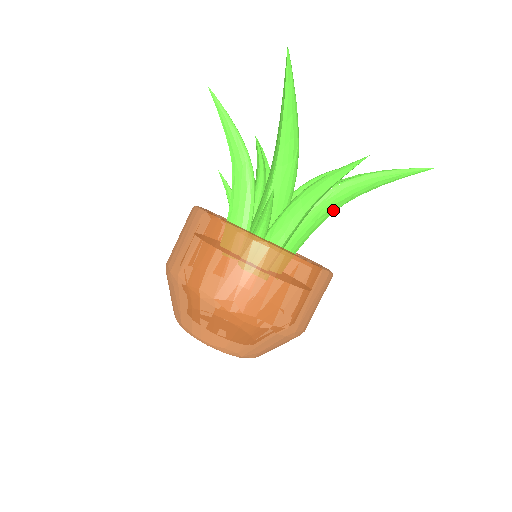
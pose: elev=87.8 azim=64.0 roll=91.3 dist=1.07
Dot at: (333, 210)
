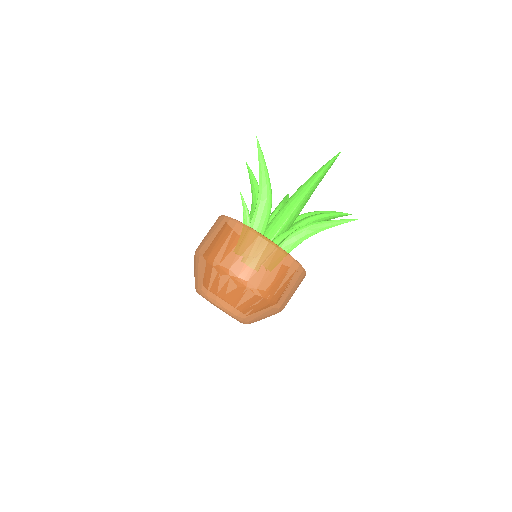
Dot at: occluded
